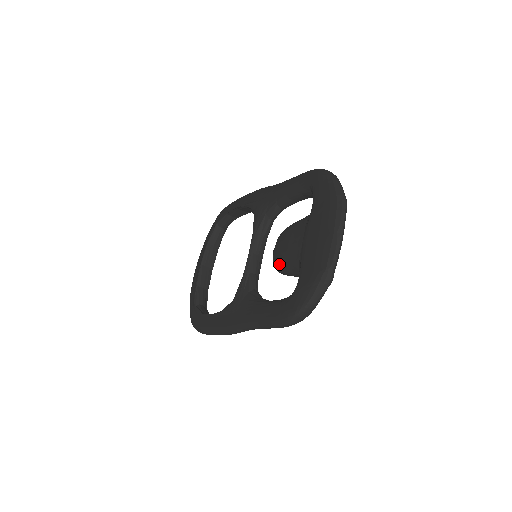
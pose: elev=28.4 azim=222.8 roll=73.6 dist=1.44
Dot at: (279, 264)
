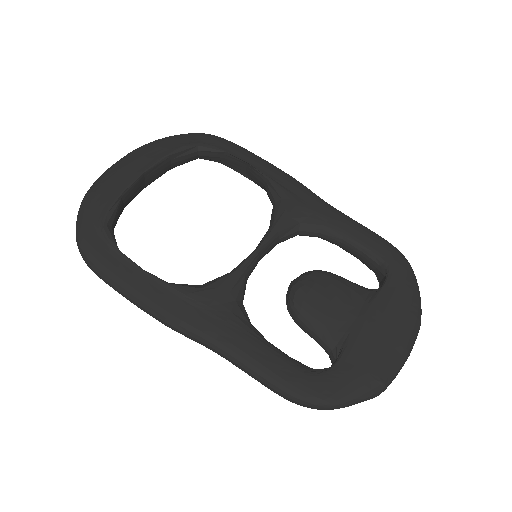
Dot at: (306, 311)
